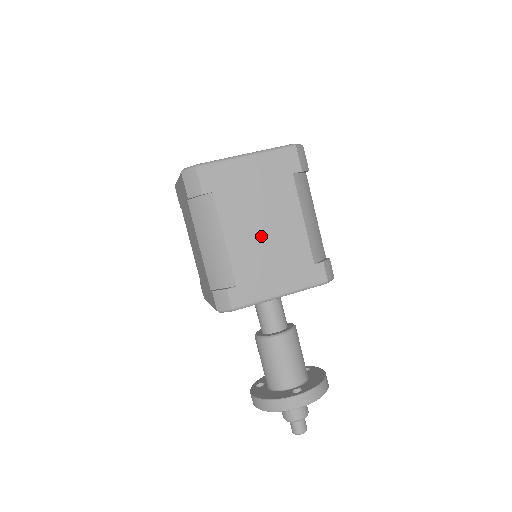
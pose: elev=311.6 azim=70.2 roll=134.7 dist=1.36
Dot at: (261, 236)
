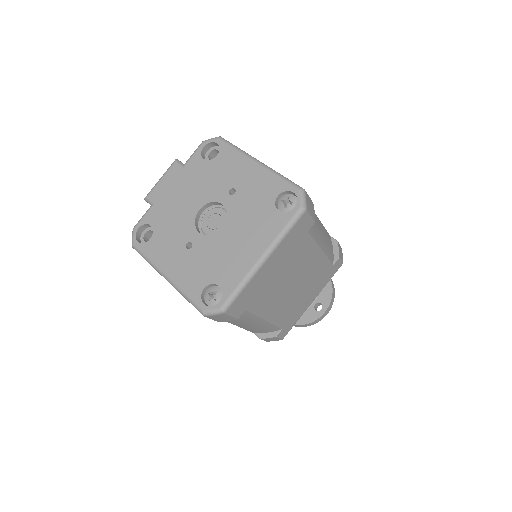
Dot at: (292, 291)
